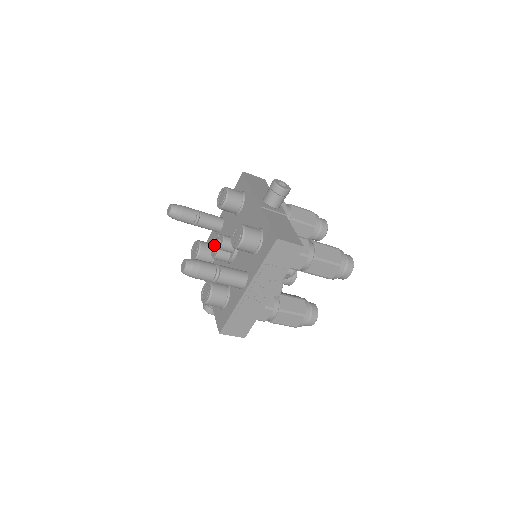
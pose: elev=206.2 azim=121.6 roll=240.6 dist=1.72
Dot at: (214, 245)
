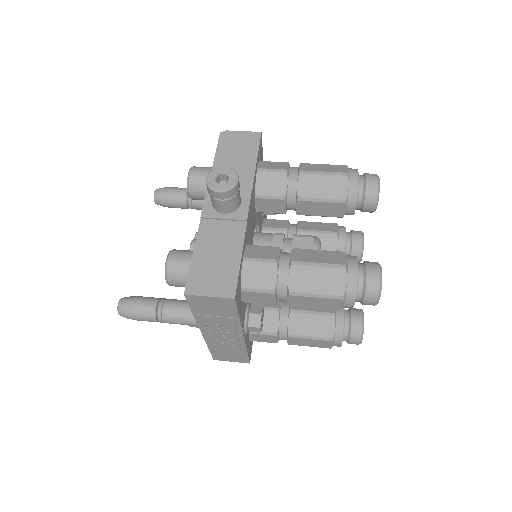
Dot at: occluded
